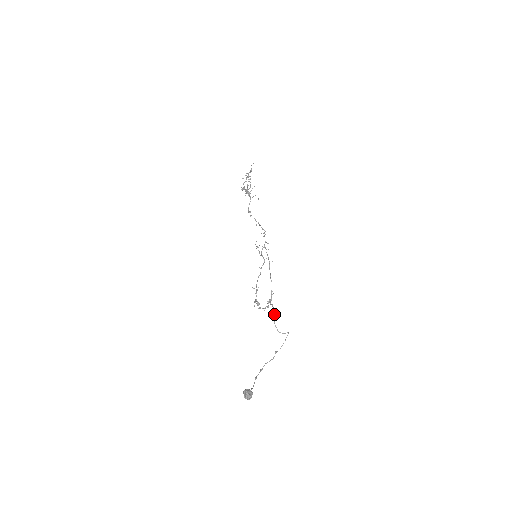
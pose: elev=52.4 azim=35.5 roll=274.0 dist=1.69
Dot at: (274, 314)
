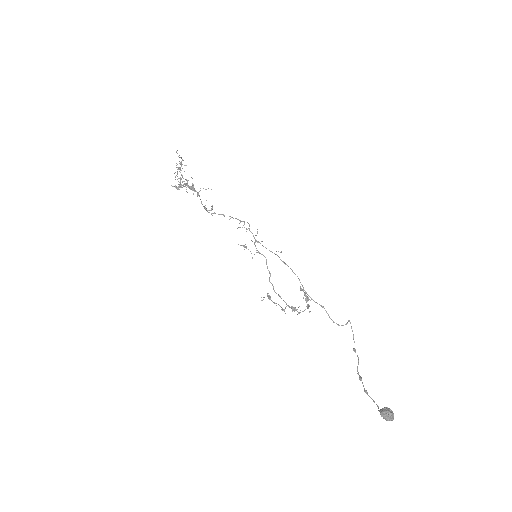
Dot at: occluded
